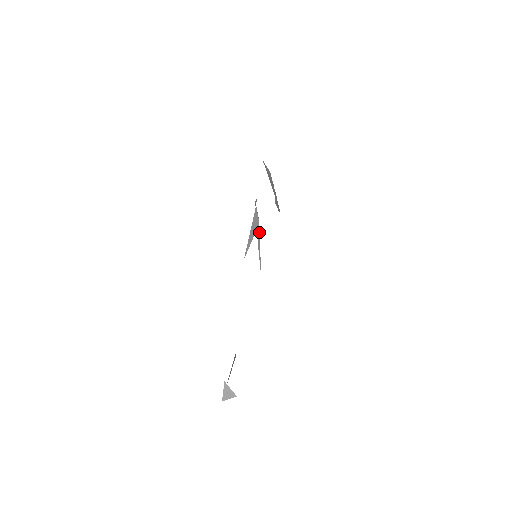
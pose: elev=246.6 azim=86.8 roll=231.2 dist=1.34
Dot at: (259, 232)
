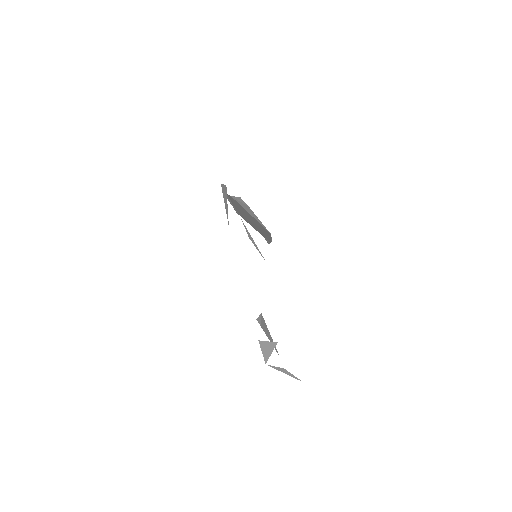
Dot at: (245, 227)
